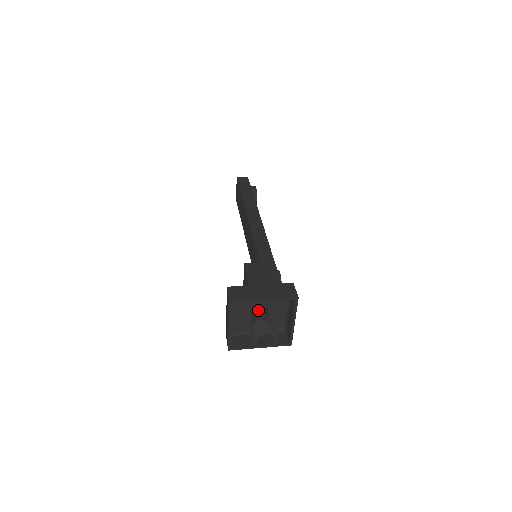
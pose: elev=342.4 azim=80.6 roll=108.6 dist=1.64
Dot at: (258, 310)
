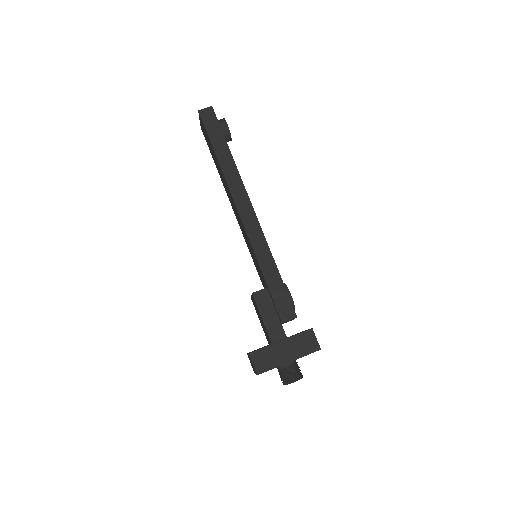
Dot at: occluded
